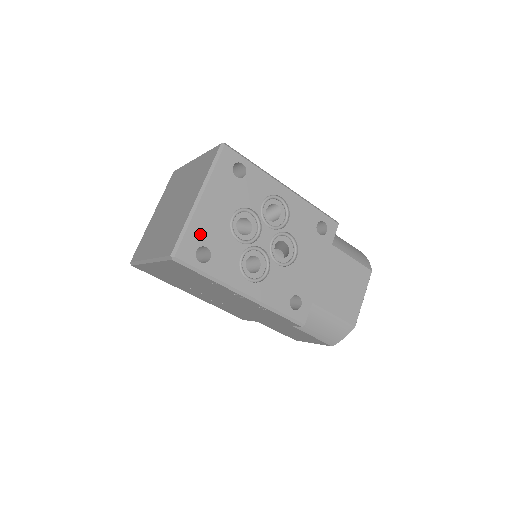
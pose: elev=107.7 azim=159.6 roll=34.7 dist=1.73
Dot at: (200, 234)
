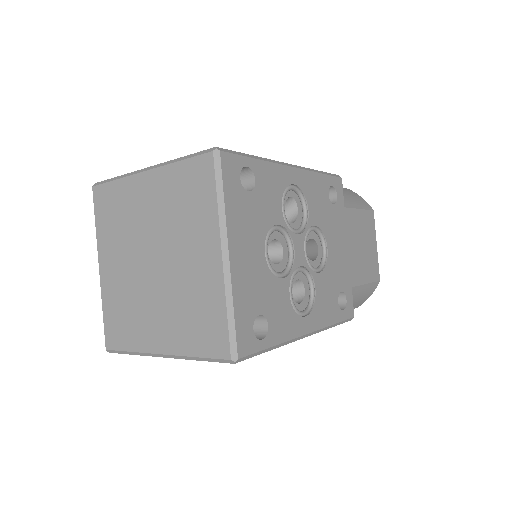
Dot at: (247, 304)
